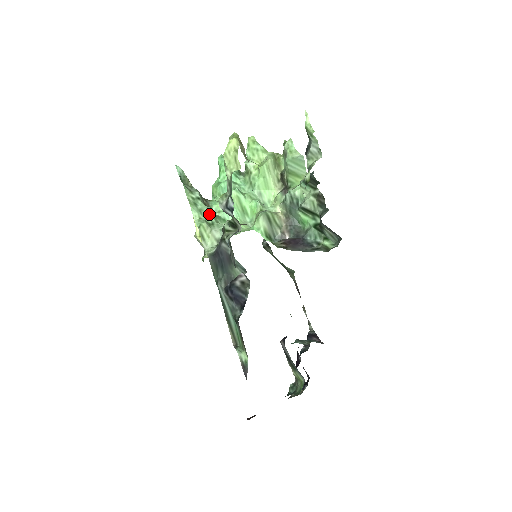
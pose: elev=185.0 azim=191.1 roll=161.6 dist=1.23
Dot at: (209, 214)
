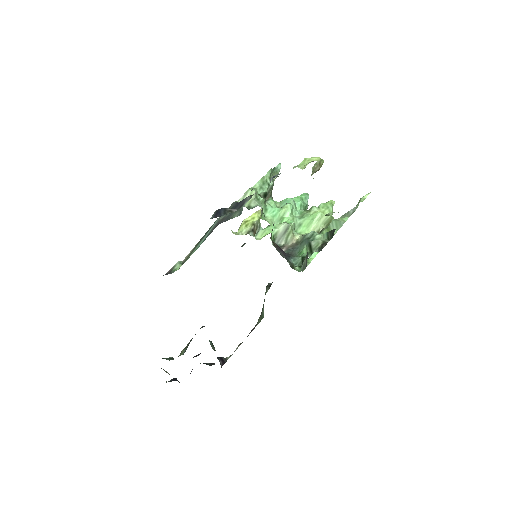
Dot at: occluded
